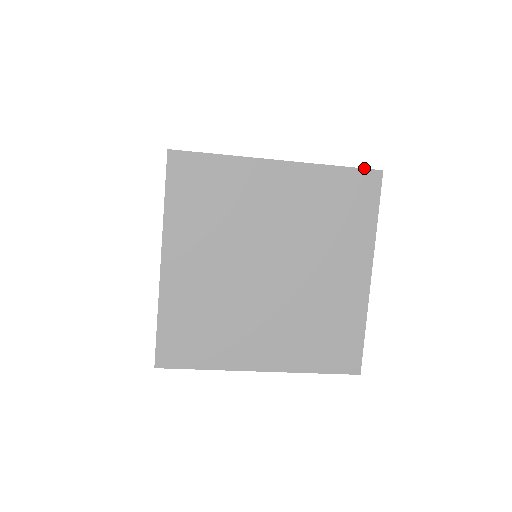
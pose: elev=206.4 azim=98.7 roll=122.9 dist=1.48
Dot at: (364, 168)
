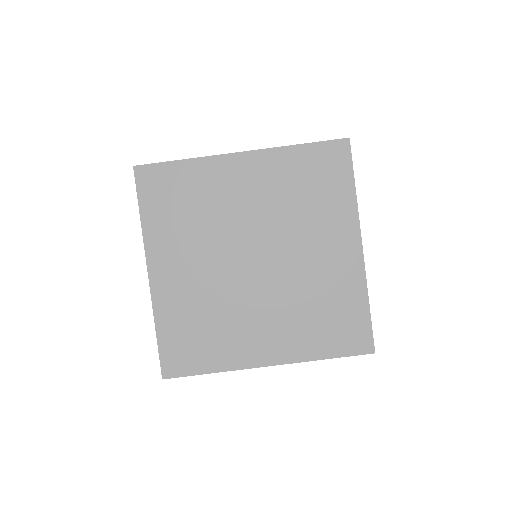
Dot at: (329, 140)
